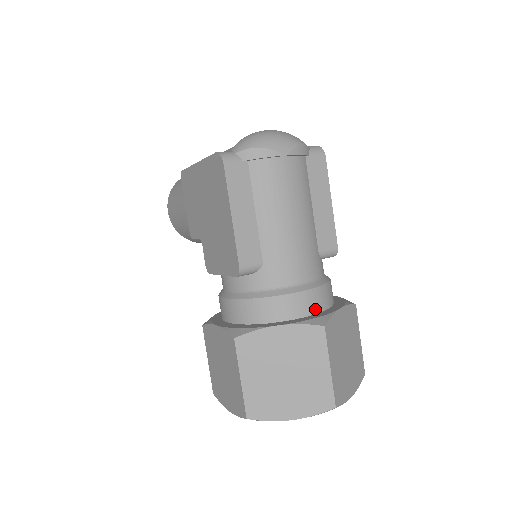
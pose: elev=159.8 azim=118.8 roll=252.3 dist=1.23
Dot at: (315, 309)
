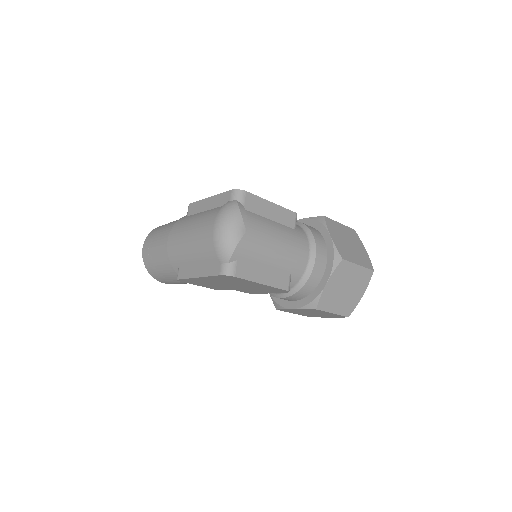
Dot at: (325, 253)
